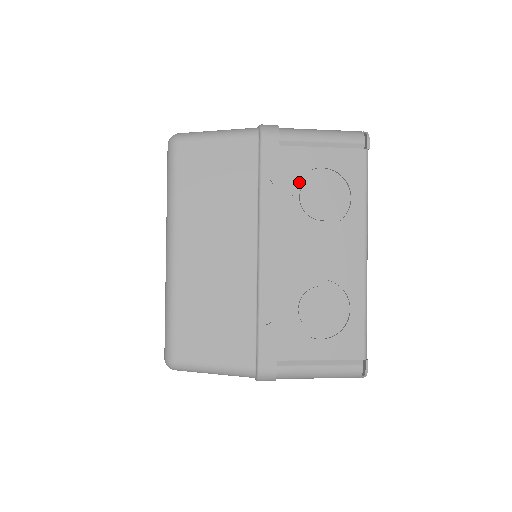
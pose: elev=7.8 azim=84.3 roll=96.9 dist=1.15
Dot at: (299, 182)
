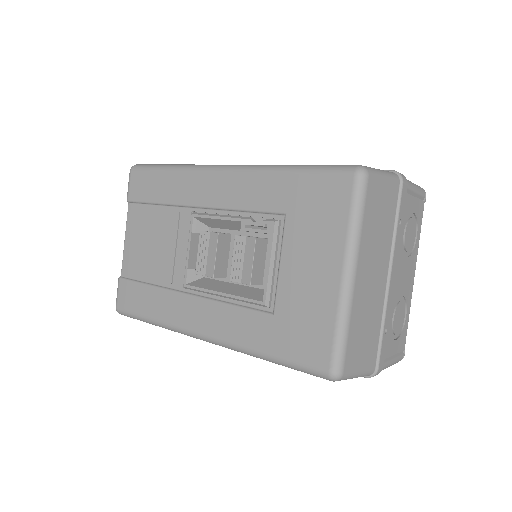
Dot at: (405, 222)
